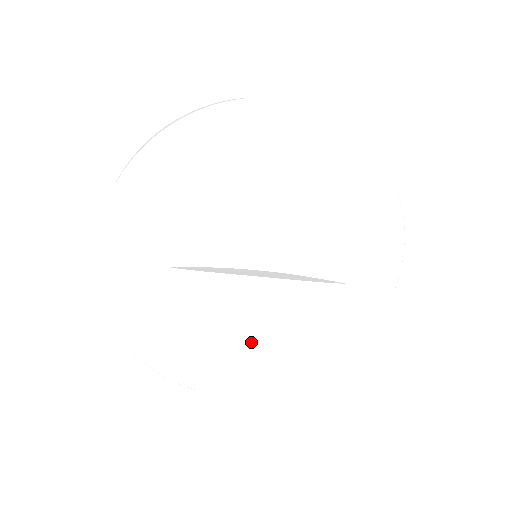
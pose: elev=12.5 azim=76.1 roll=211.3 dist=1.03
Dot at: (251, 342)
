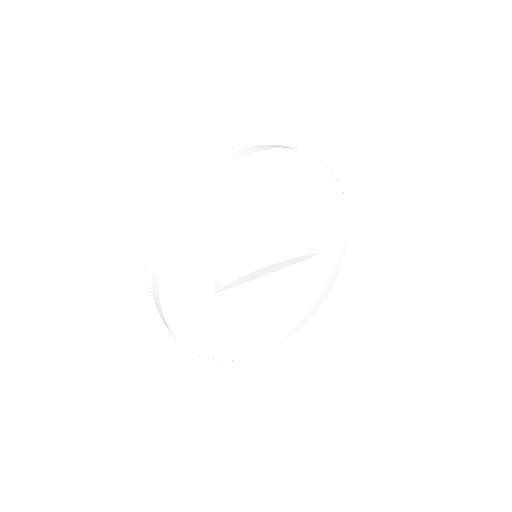
Dot at: (273, 315)
